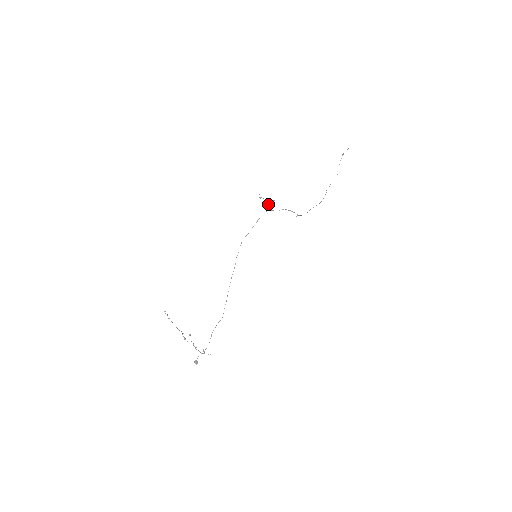
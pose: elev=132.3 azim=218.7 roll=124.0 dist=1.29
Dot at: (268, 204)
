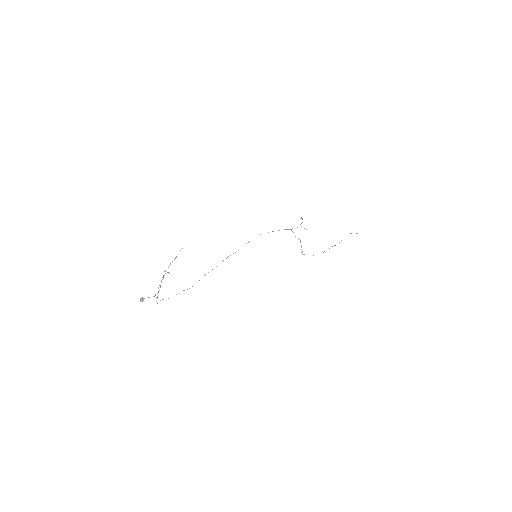
Dot at: occluded
